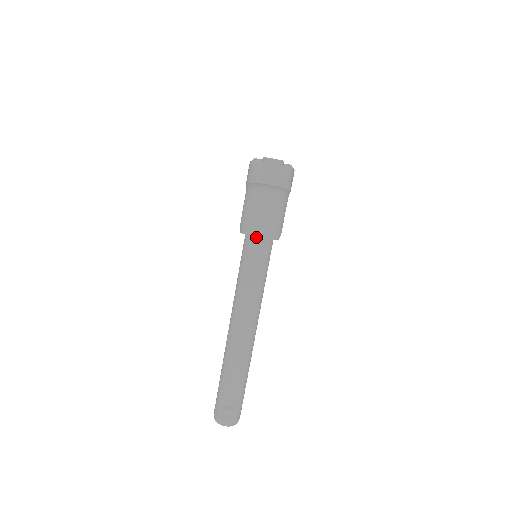
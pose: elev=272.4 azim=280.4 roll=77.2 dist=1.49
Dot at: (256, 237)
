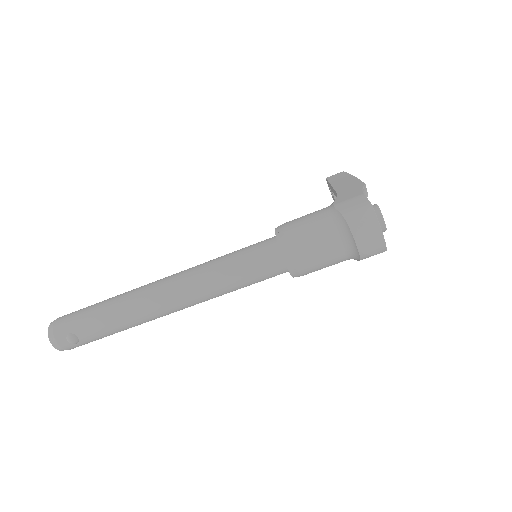
Dot at: (285, 262)
